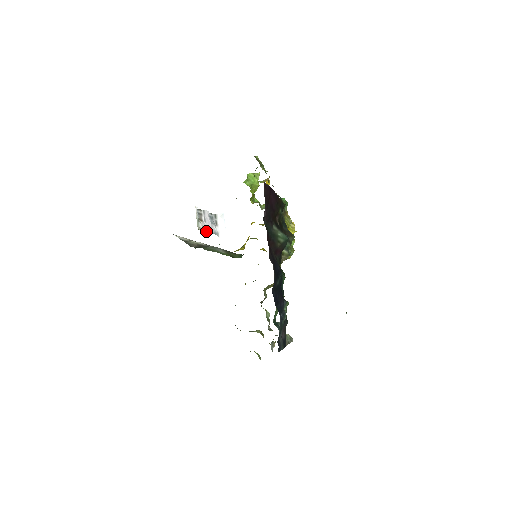
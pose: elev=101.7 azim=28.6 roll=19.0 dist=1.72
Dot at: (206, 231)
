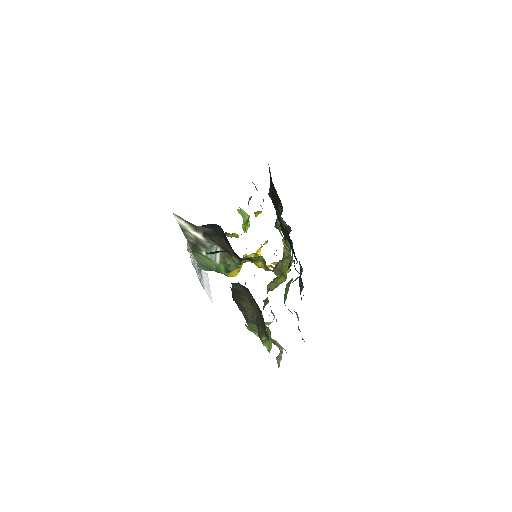
Dot at: (194, 267)
